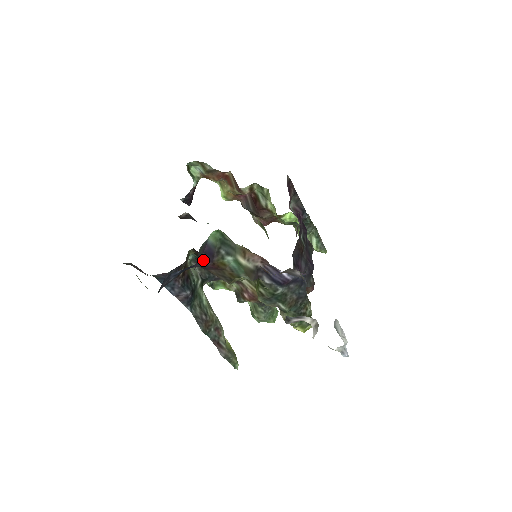
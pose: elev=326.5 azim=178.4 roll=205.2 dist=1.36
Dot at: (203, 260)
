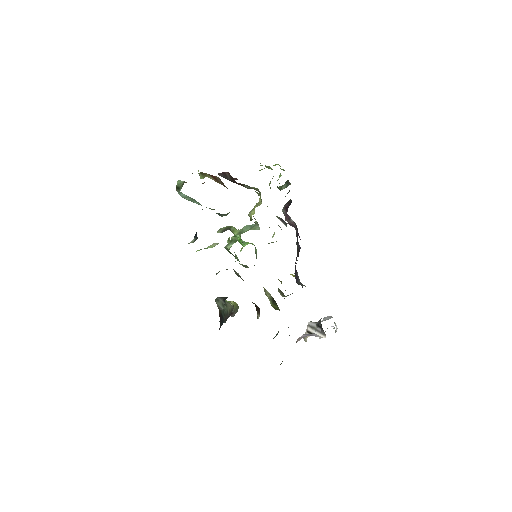
Dot at: occluded
